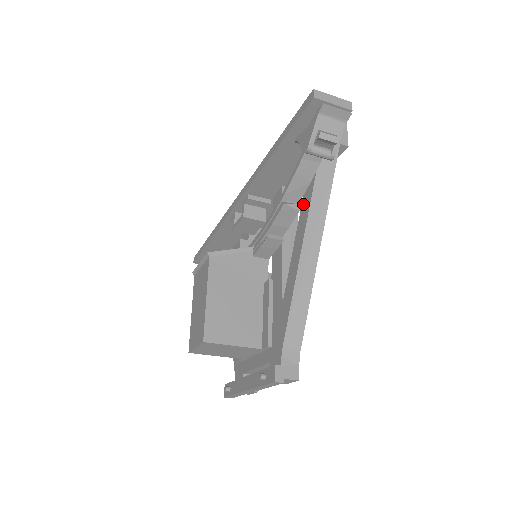
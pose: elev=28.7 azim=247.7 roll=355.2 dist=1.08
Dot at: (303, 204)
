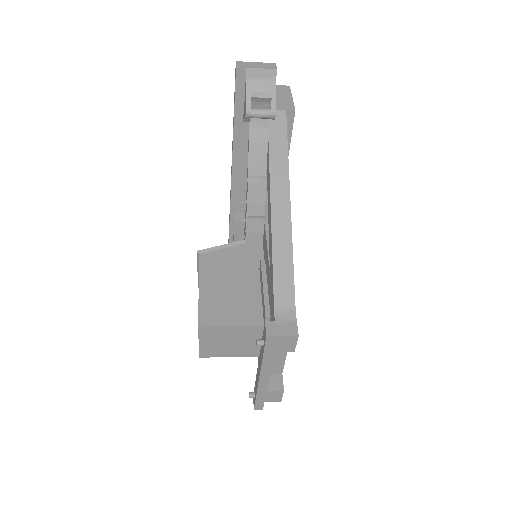
Dot at: (267, 172)
